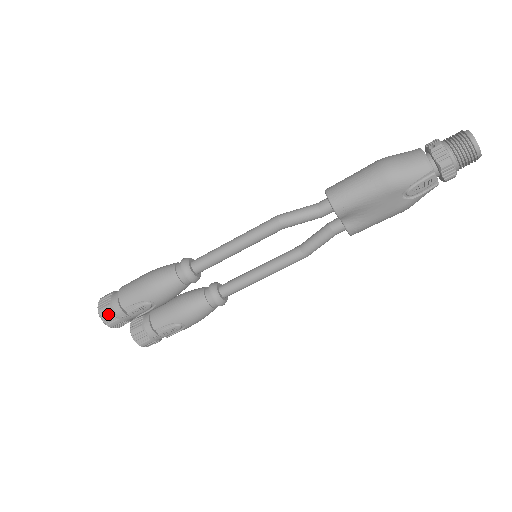
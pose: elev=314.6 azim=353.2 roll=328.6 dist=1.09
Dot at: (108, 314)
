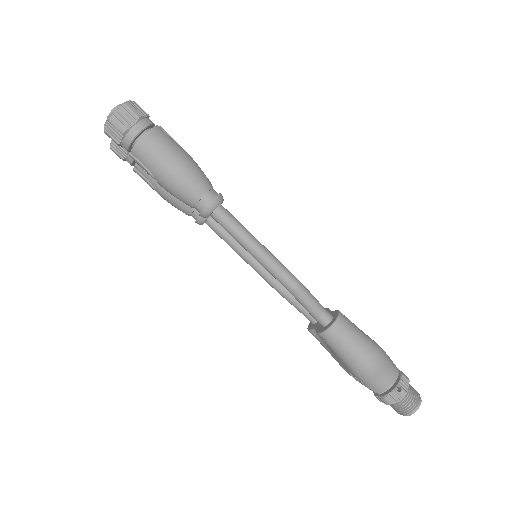
Dot at: (116, 131)
